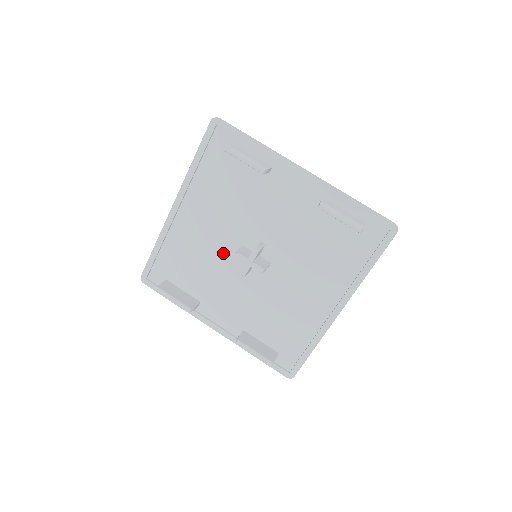
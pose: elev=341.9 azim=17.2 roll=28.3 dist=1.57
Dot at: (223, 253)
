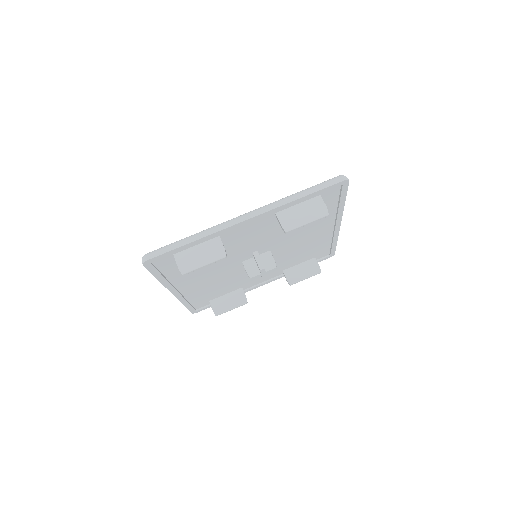
Dot at: (232, 272)
